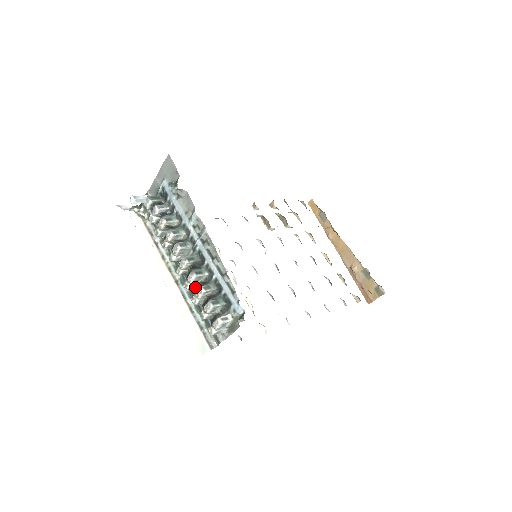
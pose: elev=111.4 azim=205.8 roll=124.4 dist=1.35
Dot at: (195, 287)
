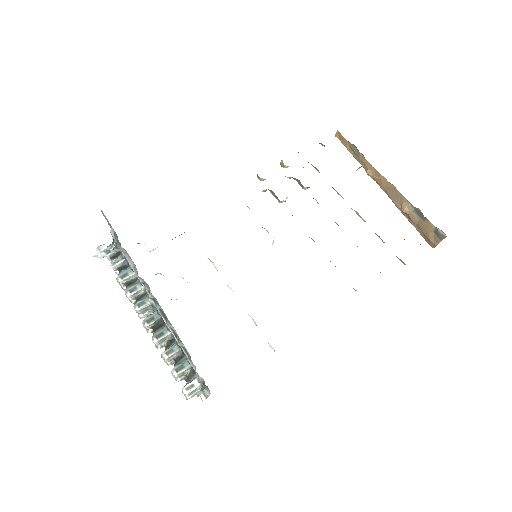
Dot at: (166, 345)
